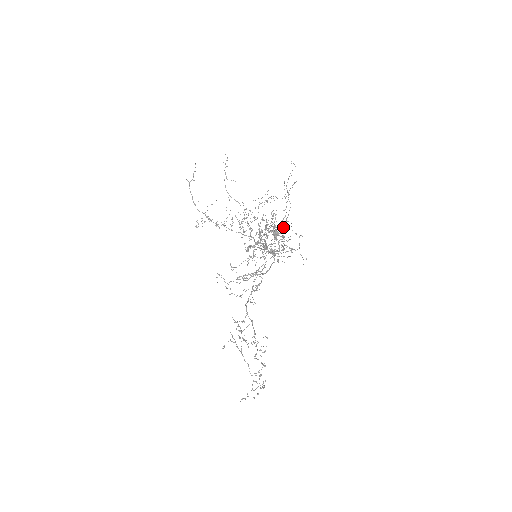
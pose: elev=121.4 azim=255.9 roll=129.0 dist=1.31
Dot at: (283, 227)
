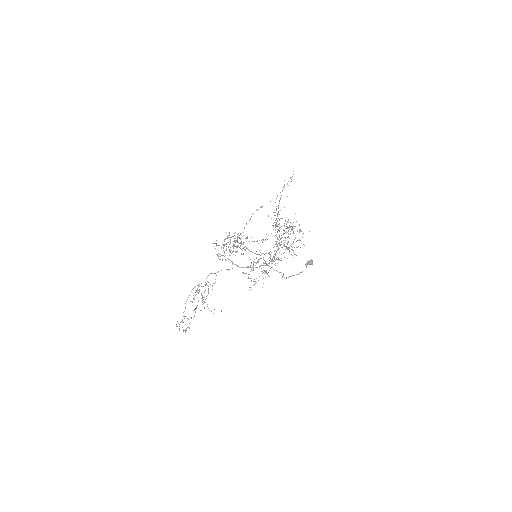
Dot at: occluded
